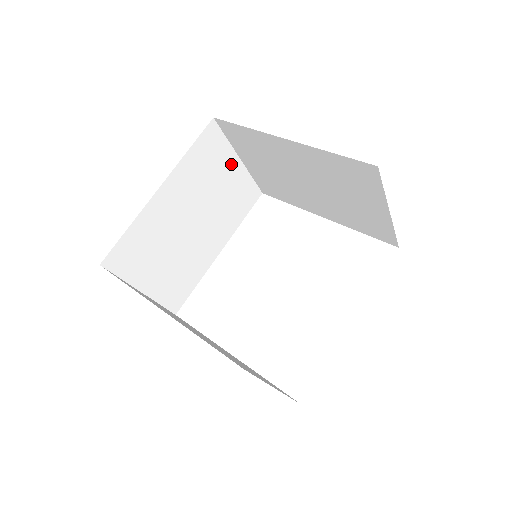
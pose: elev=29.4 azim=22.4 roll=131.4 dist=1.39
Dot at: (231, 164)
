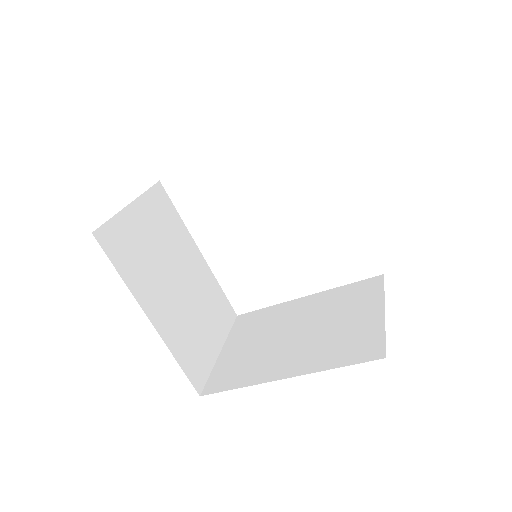
Dot at: occluded
